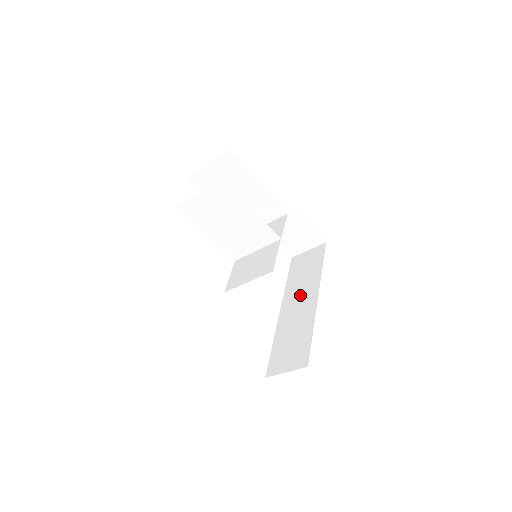
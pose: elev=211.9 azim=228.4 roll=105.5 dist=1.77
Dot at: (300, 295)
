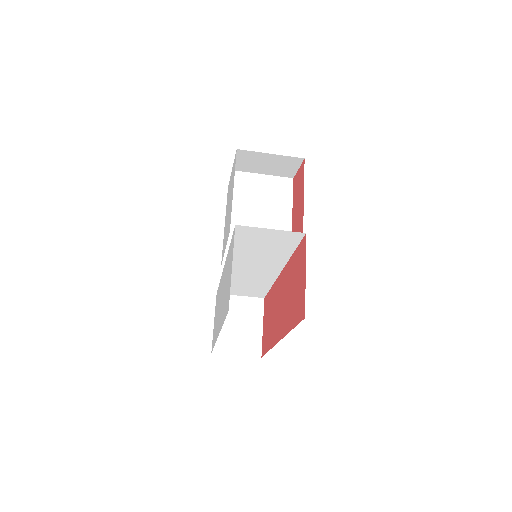
Dot at: occluded
